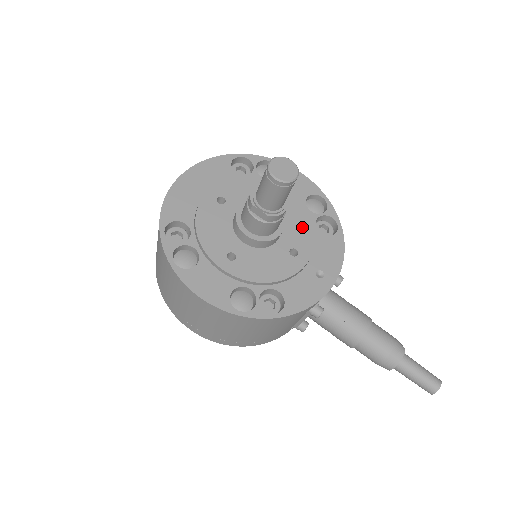
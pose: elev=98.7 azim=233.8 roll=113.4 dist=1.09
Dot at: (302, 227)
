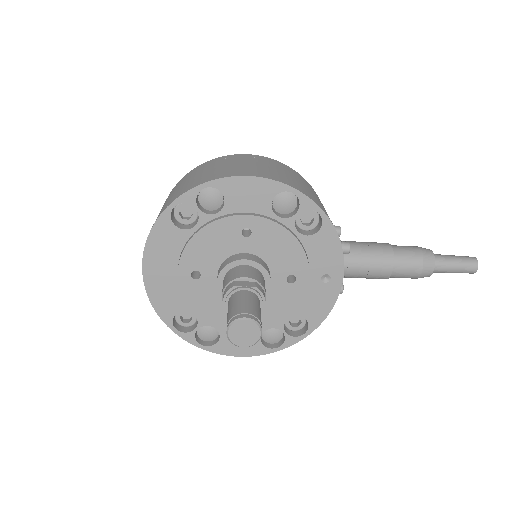
Dot at: (285, 248)
